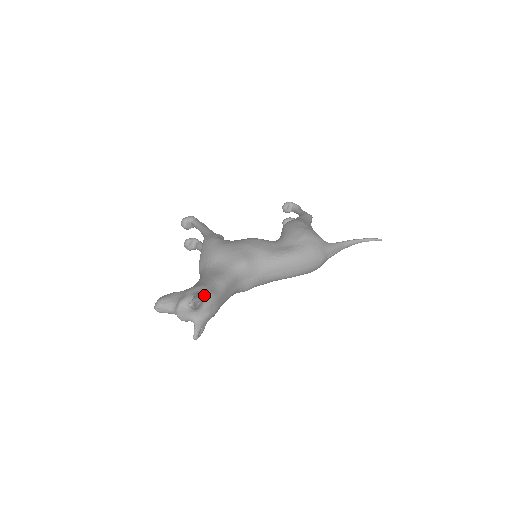
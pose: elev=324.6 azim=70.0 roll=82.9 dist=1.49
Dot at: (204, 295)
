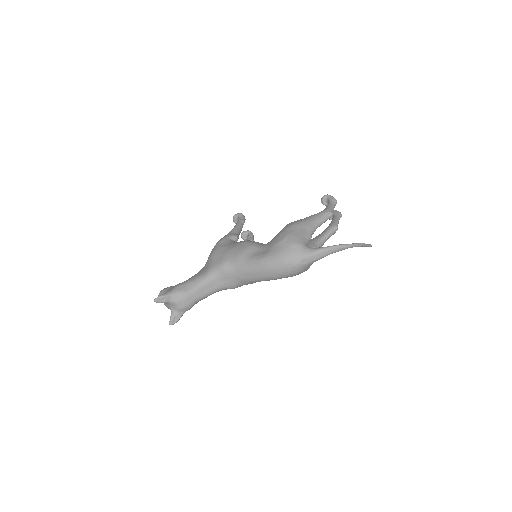
Dot at: (173, 293)
